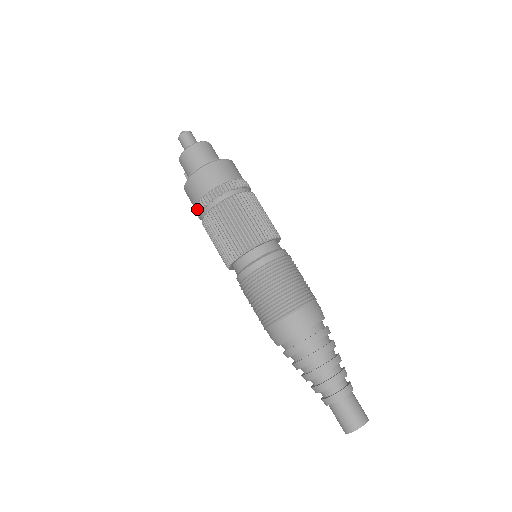
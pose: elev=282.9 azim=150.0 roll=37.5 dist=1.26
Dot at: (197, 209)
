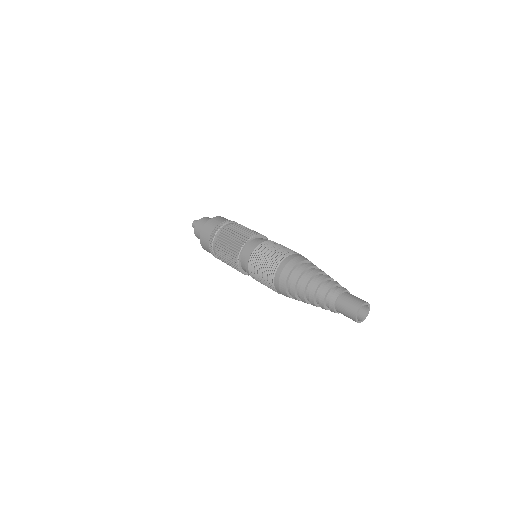
Dot at: (211, 251)
